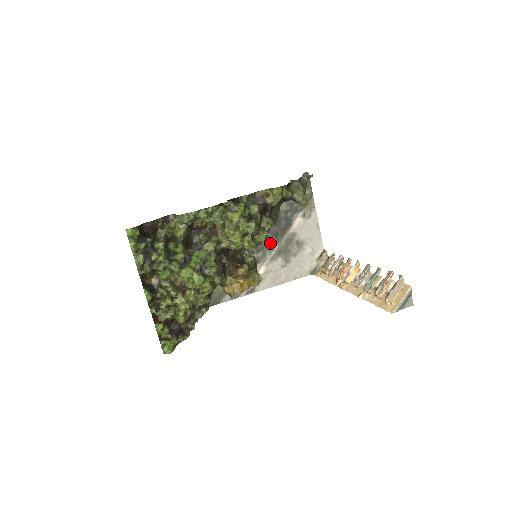
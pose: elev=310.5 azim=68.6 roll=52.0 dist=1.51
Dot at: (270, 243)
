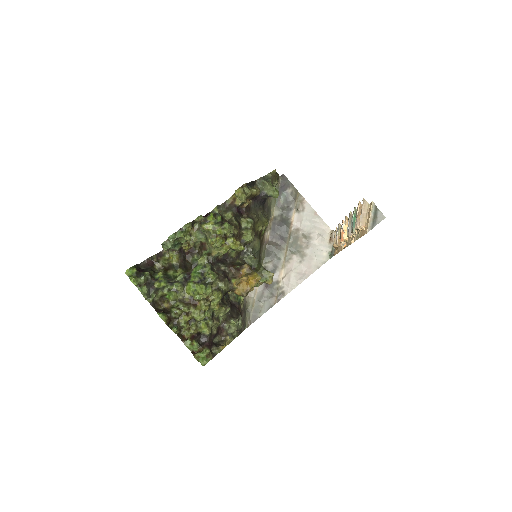
Dot at: (279, 247)
